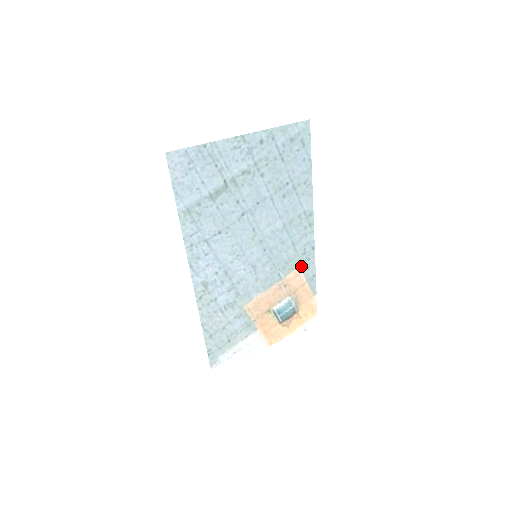
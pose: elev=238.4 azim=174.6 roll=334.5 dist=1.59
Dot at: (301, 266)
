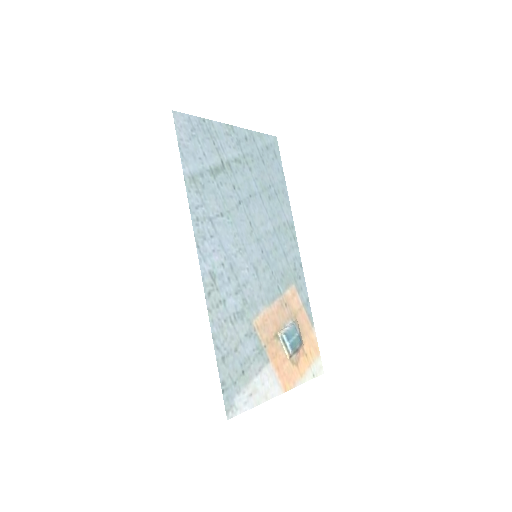
Dot at: (295, 284)
